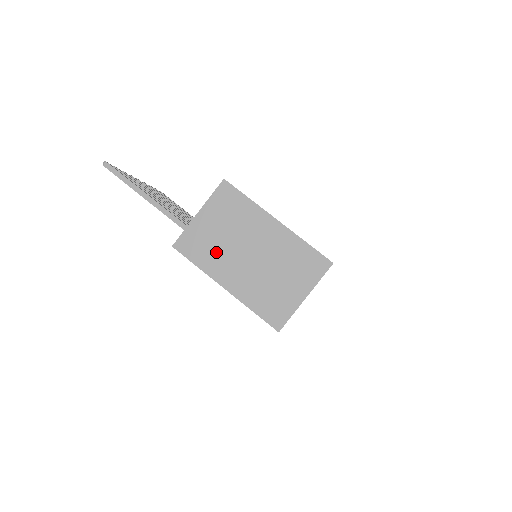
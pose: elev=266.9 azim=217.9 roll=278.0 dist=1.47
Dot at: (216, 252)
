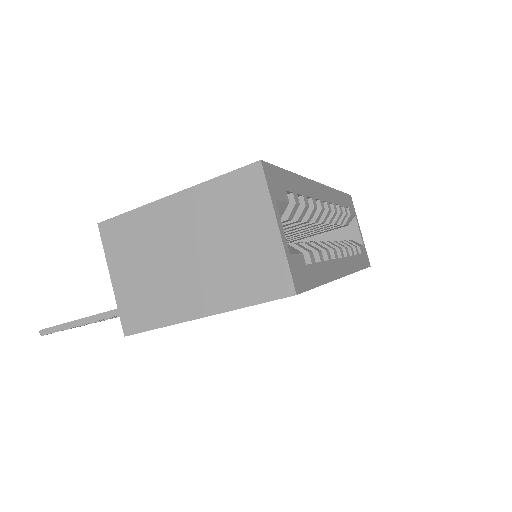
Dot at: (159, 294)
